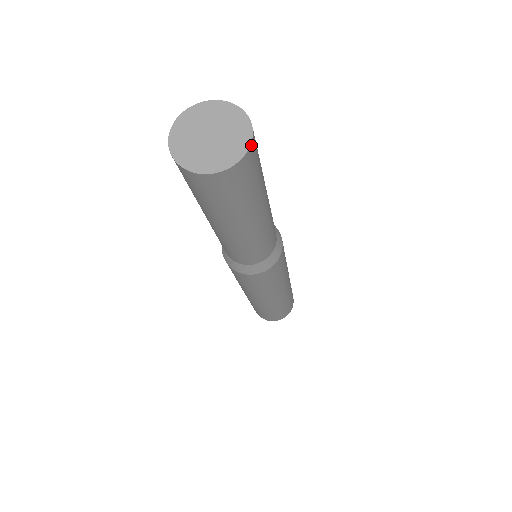
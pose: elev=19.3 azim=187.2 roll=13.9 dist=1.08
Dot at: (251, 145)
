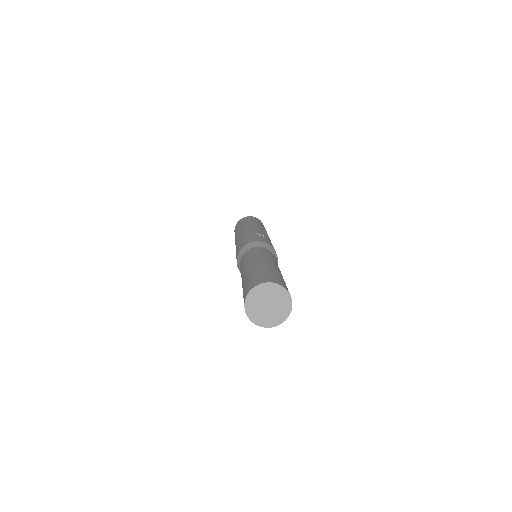
Dot at: (283, 321)
